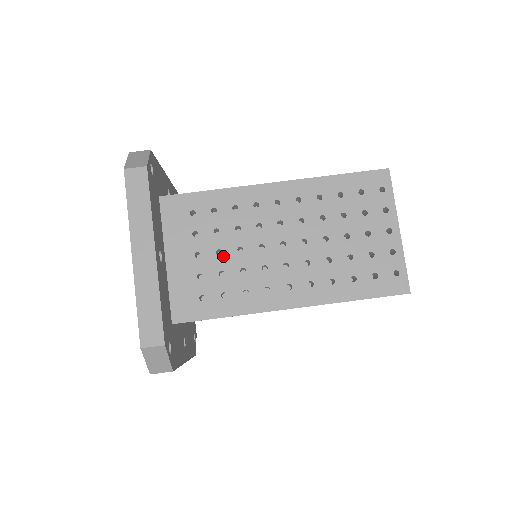
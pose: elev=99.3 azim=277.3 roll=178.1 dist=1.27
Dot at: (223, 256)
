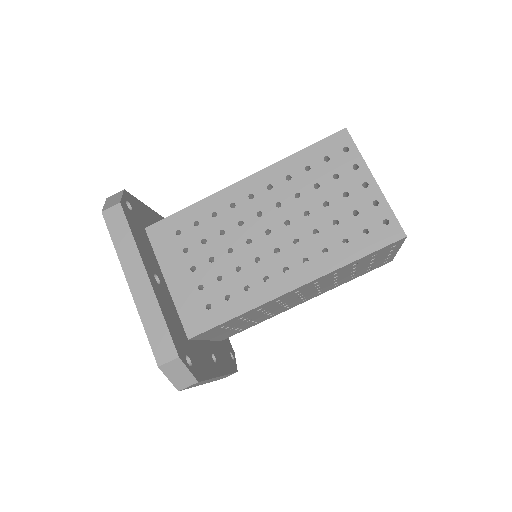
Dot at: (216, 262)
